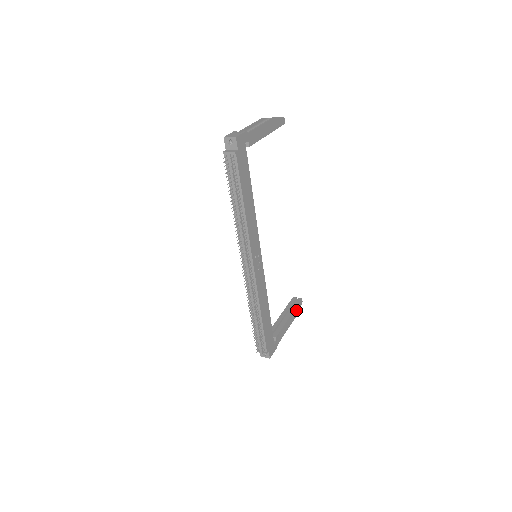
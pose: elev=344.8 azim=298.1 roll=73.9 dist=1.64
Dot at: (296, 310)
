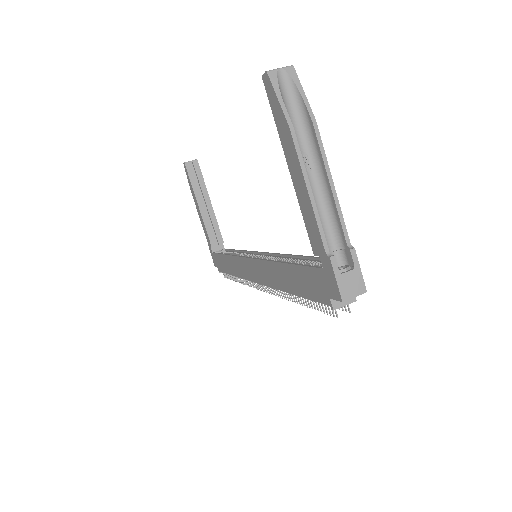
Dot at: (203, 181)
